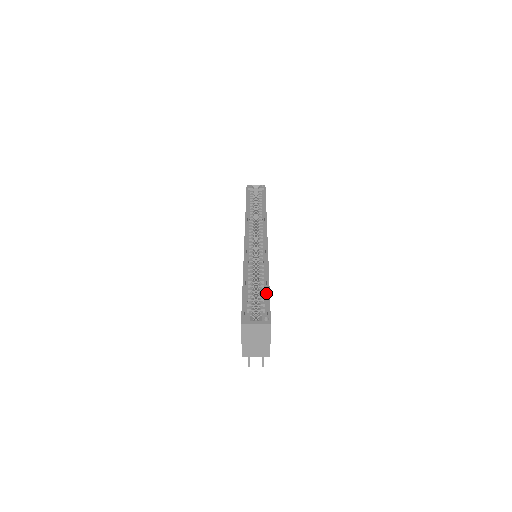
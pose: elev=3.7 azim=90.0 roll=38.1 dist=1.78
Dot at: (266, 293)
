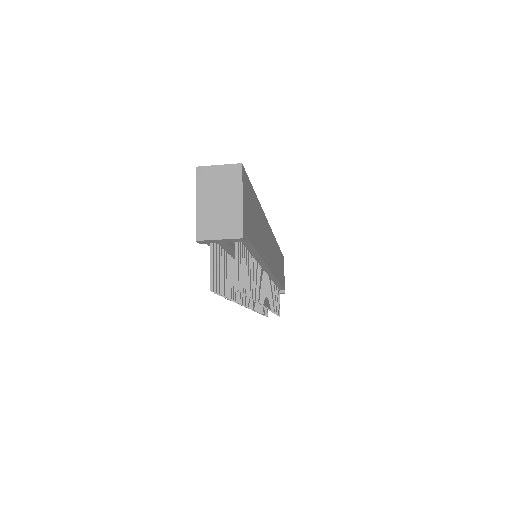
Dot at: occluded
